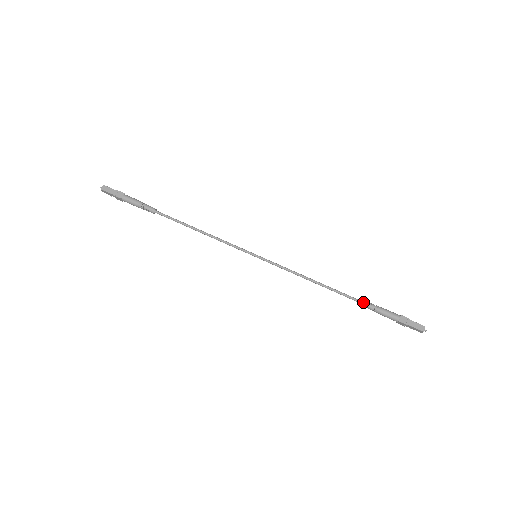
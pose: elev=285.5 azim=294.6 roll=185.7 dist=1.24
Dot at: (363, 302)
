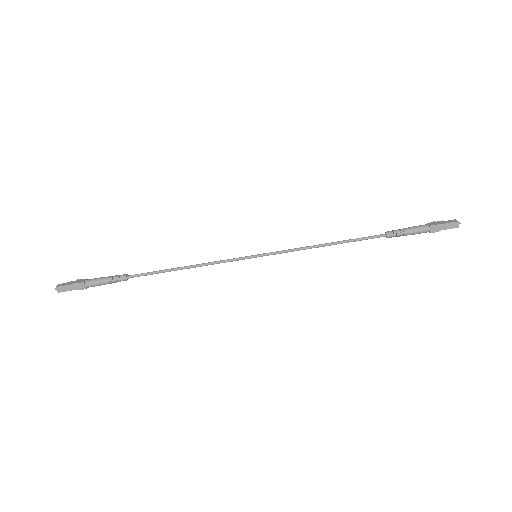
Dot at: (386, 236)
